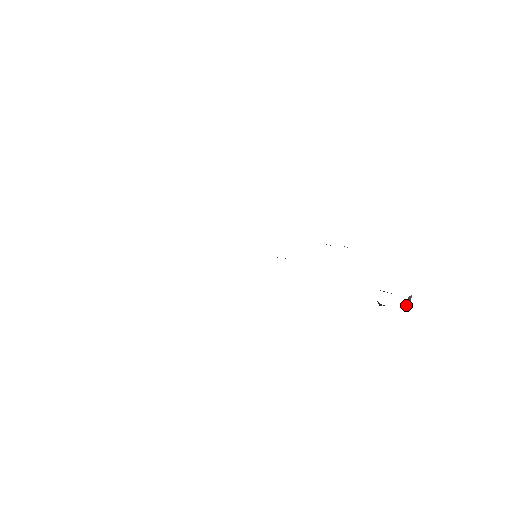
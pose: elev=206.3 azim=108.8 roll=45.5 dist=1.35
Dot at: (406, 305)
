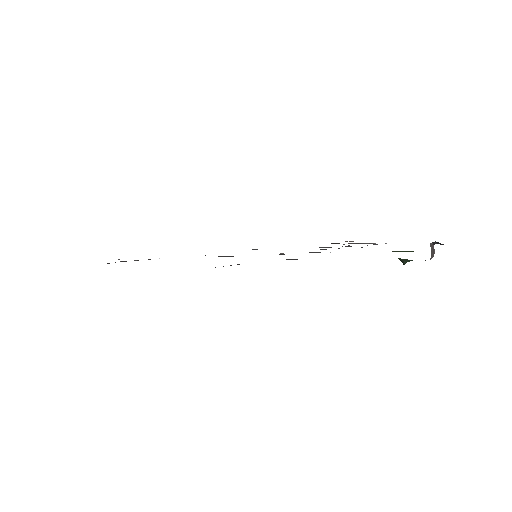
Dot at: (431, 254)
